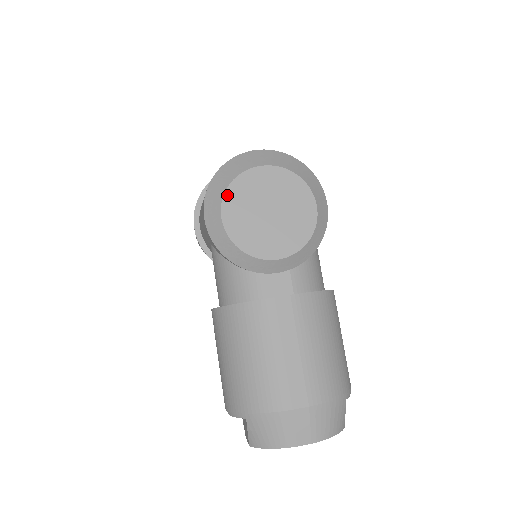
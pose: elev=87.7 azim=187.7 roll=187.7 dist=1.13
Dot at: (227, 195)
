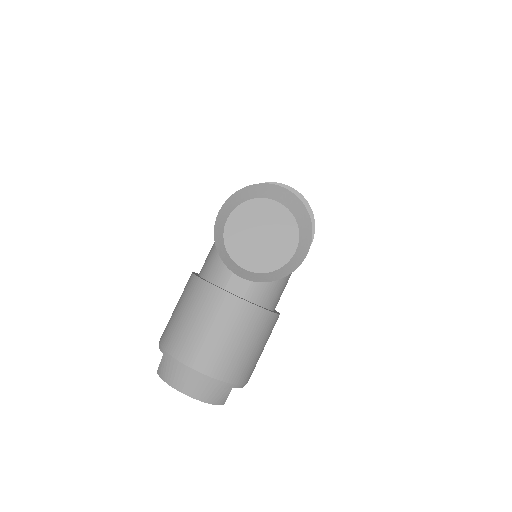
Dot at: (241, 207)
